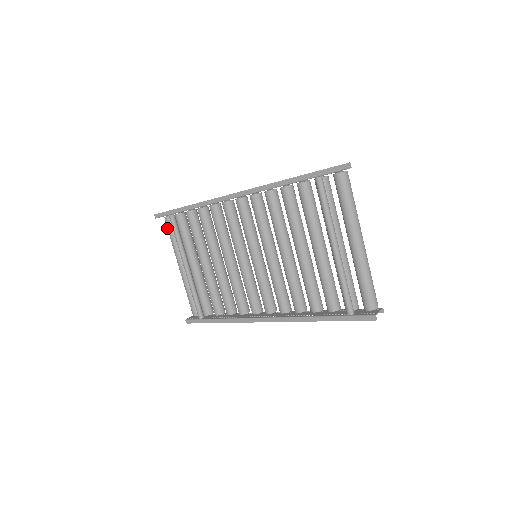
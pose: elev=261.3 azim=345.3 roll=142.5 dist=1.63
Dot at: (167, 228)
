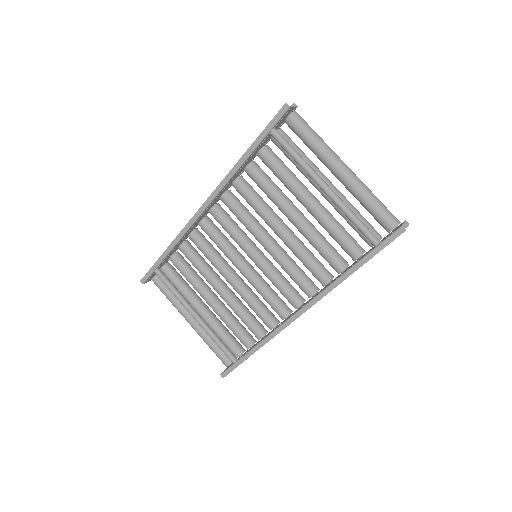
Dot at: occluded
